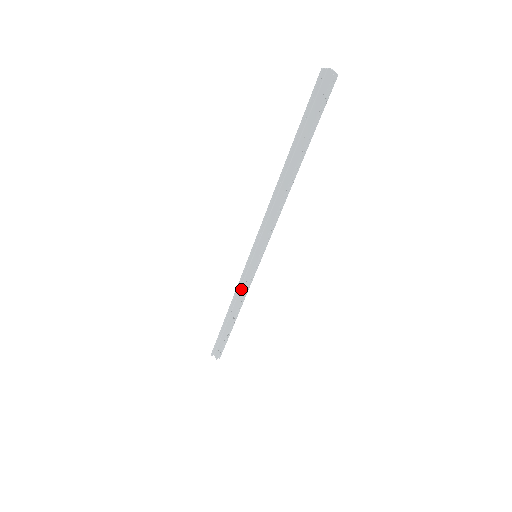
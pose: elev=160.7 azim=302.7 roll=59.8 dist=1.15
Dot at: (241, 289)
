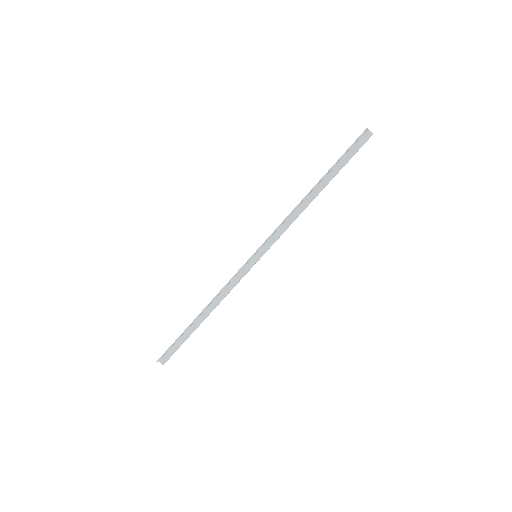
Dot at: (227, 287)
